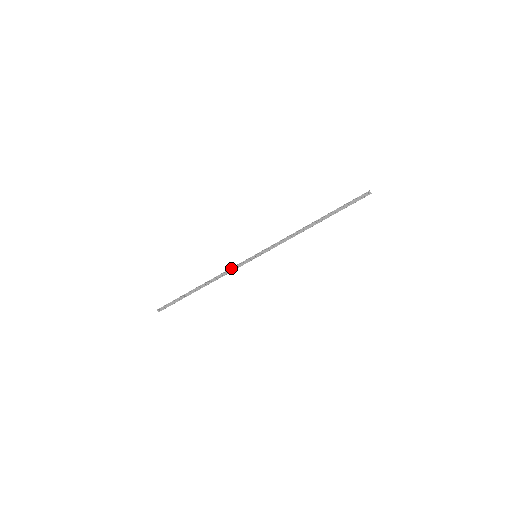
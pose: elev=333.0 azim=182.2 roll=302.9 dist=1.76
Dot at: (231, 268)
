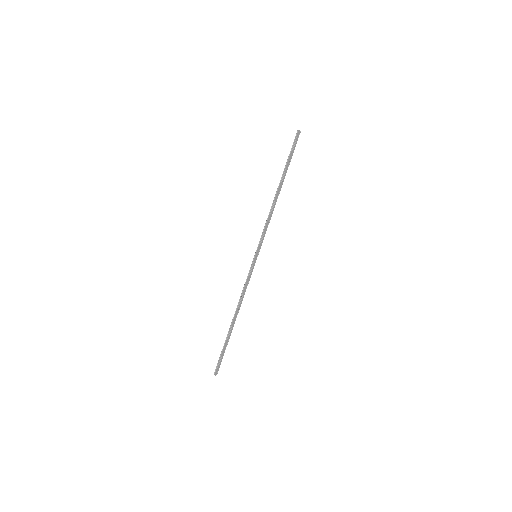
Dot at: (245, 284)
